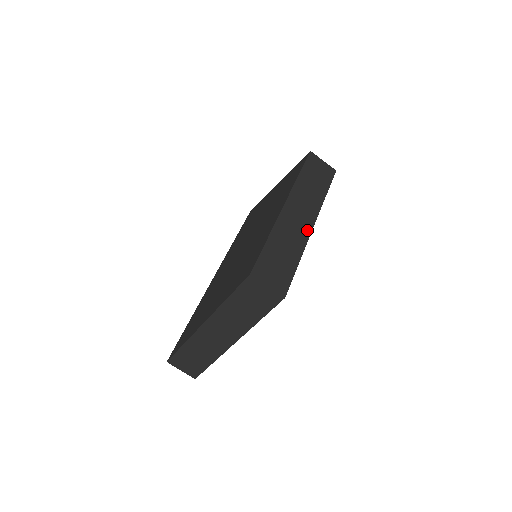
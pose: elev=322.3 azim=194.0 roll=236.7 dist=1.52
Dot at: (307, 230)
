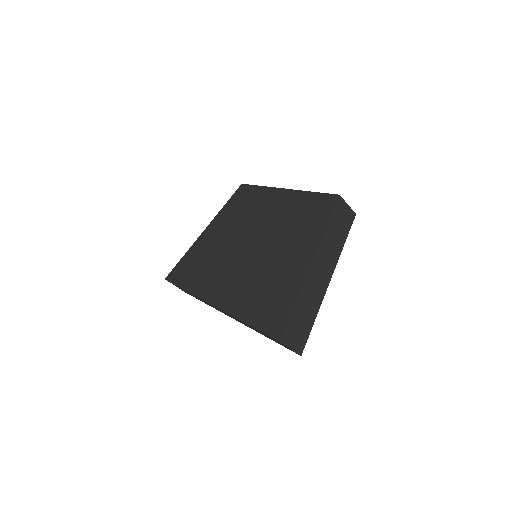
Dot at: occluded
